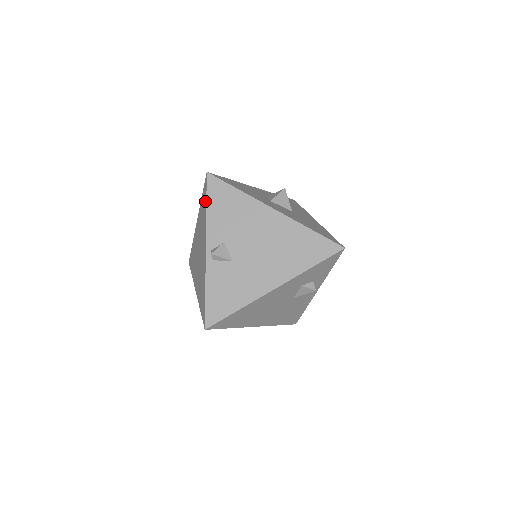
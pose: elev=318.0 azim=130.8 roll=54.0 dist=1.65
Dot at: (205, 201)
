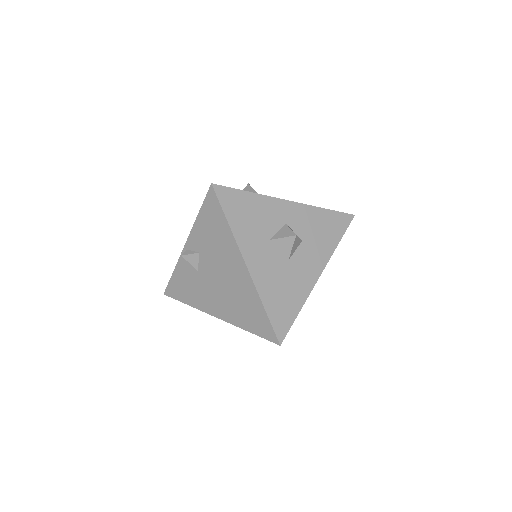
Dot at: occluded
